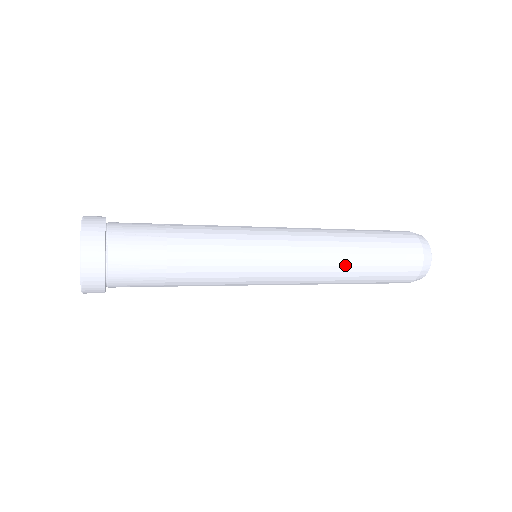
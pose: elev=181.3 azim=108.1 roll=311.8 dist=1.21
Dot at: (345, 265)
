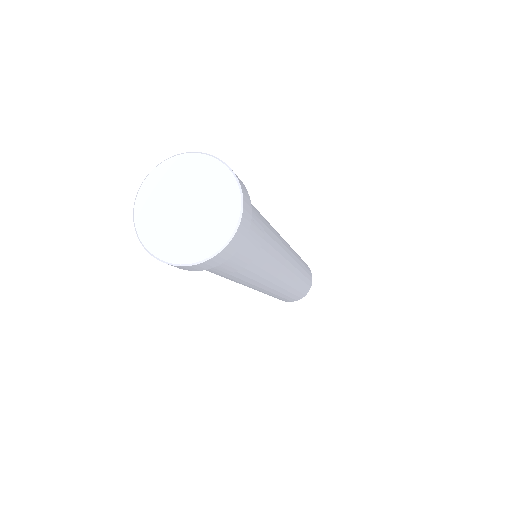
Dot at: (301, 266)
